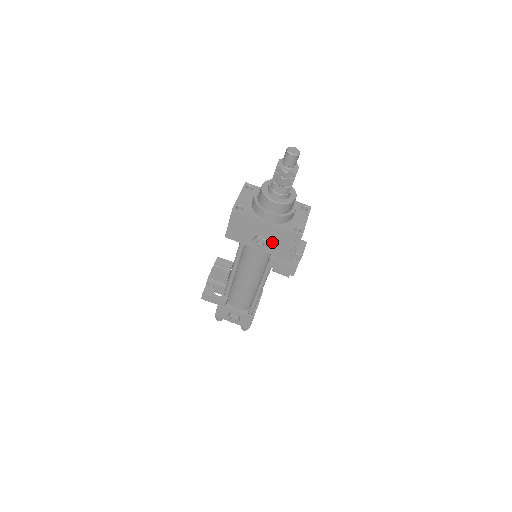
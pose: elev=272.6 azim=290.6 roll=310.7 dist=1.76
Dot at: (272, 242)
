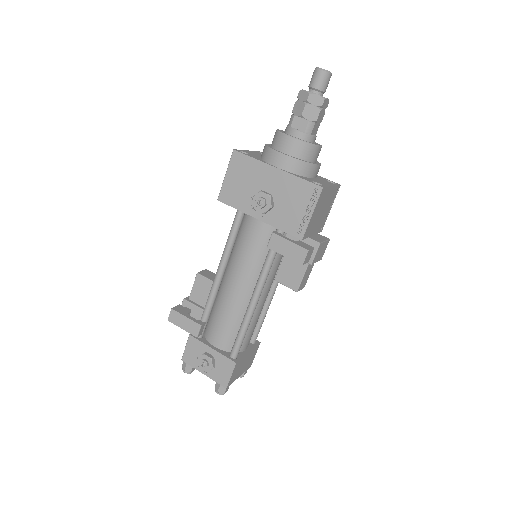
Dot at: (279, 203)
